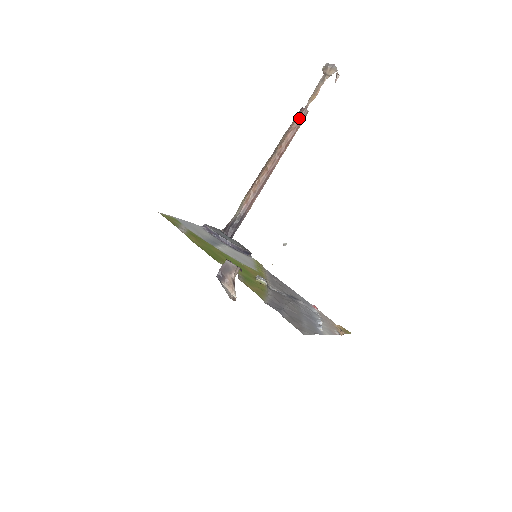
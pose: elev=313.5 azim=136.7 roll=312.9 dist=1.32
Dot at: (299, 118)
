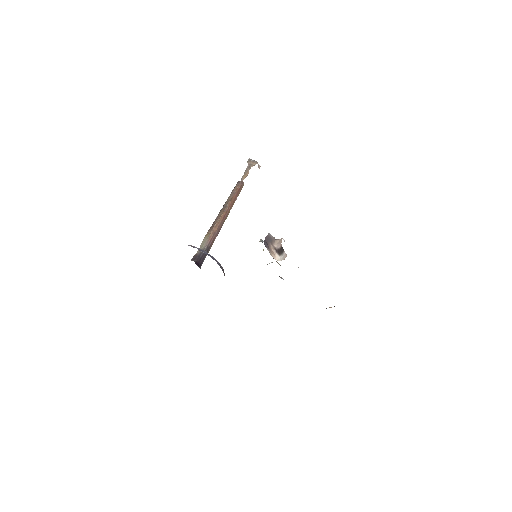
Dot at: (239, 186)
